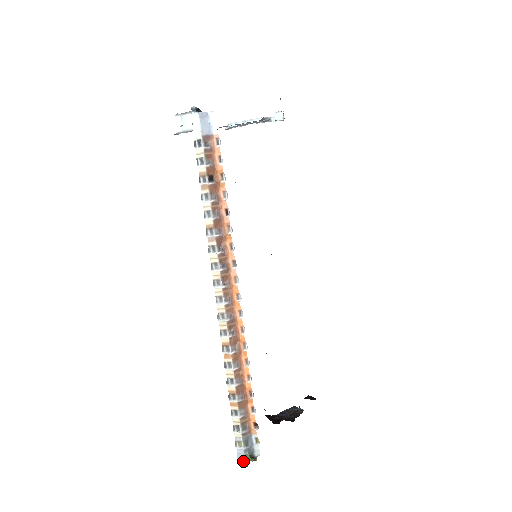
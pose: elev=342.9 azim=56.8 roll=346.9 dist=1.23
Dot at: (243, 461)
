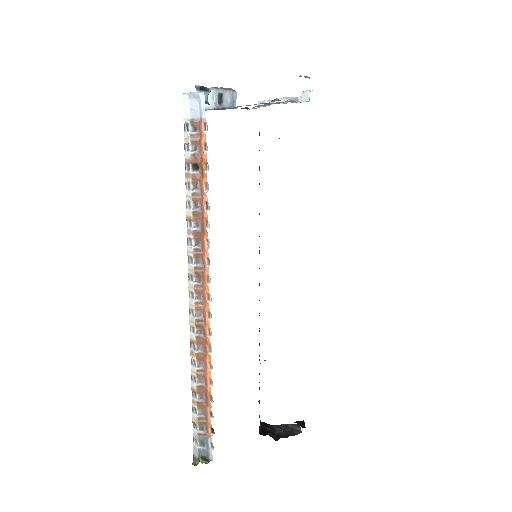
Dot at: (197, 458)
